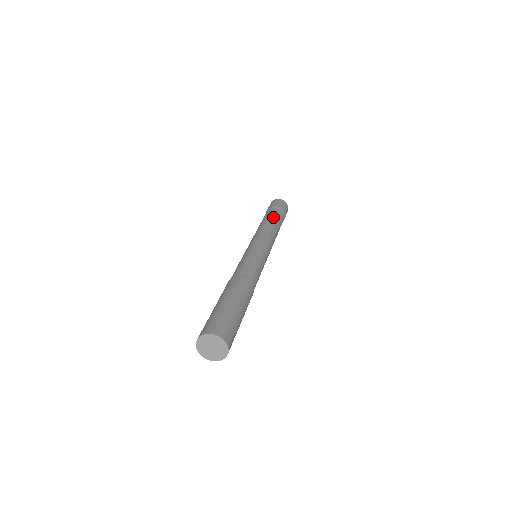
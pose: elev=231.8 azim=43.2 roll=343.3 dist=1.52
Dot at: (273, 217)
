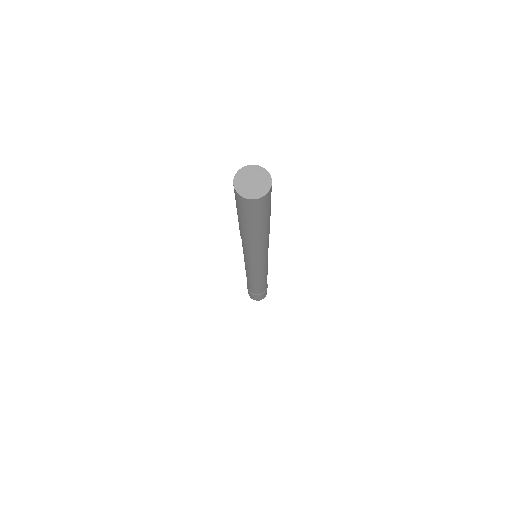
Dot at: occluded
